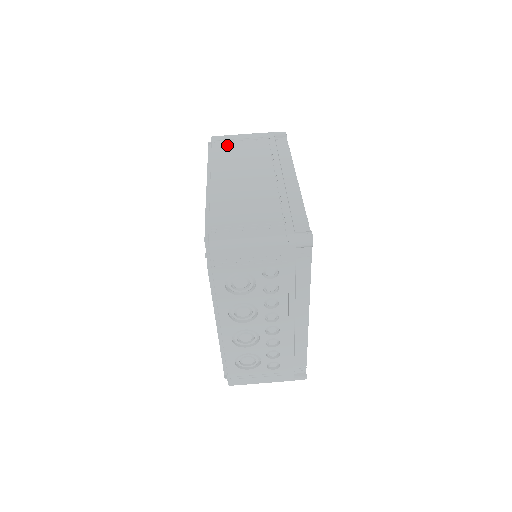
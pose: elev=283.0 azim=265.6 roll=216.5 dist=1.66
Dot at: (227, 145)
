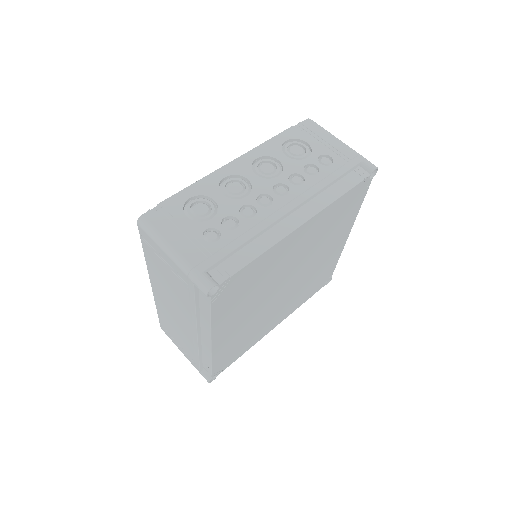
Dot at: occluded
